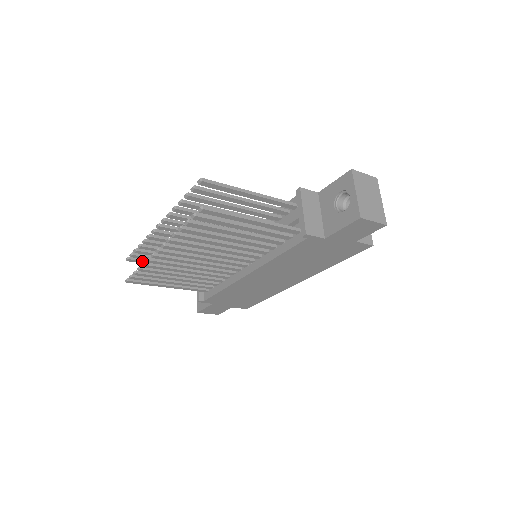
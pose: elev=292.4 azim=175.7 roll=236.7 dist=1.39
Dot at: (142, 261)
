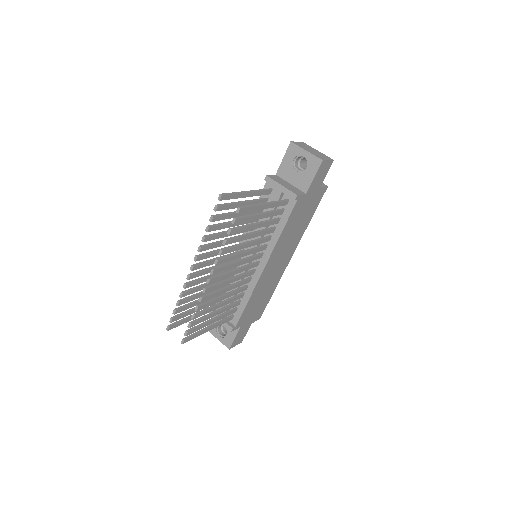
Dot at: (178, 323)
